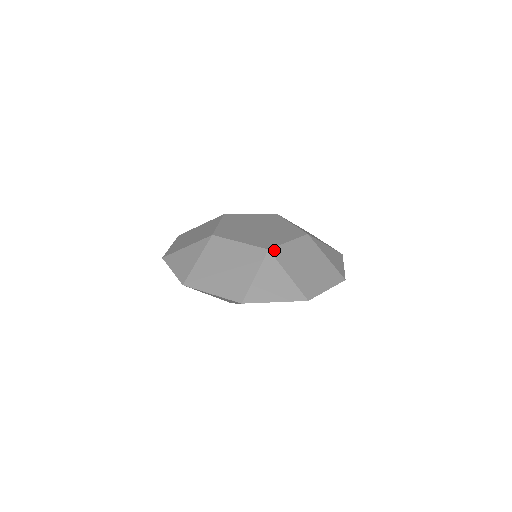
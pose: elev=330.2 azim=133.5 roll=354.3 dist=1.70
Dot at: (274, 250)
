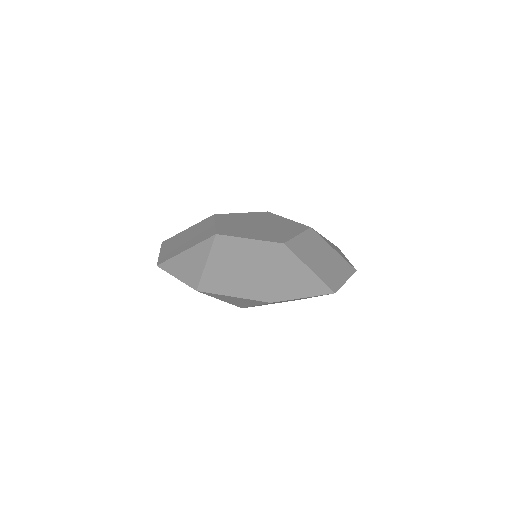
Dot at: (221, 237)
